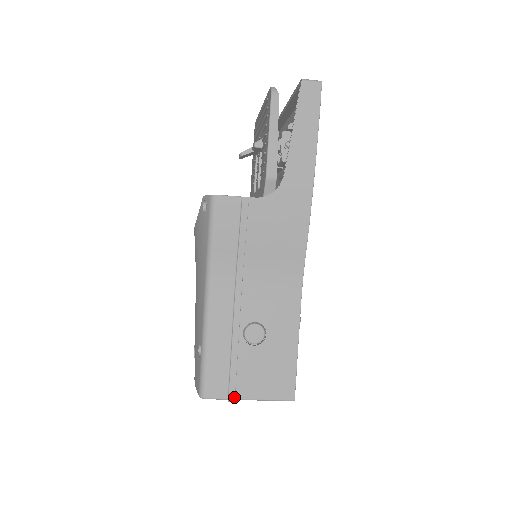
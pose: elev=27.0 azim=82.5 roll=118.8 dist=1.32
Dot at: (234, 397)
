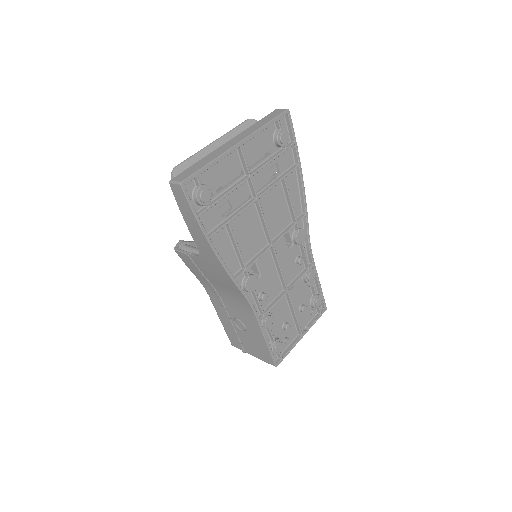
Dot at: (244, 352)
